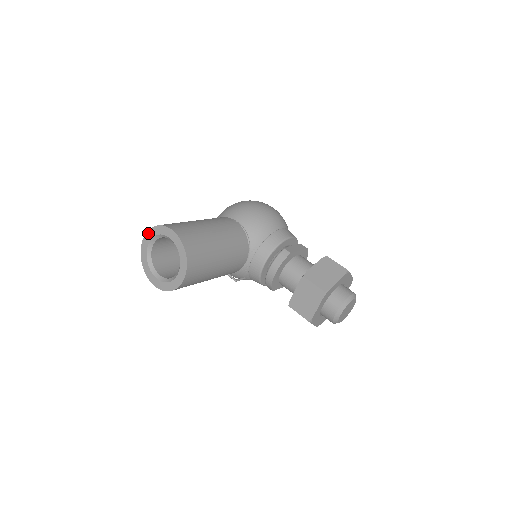
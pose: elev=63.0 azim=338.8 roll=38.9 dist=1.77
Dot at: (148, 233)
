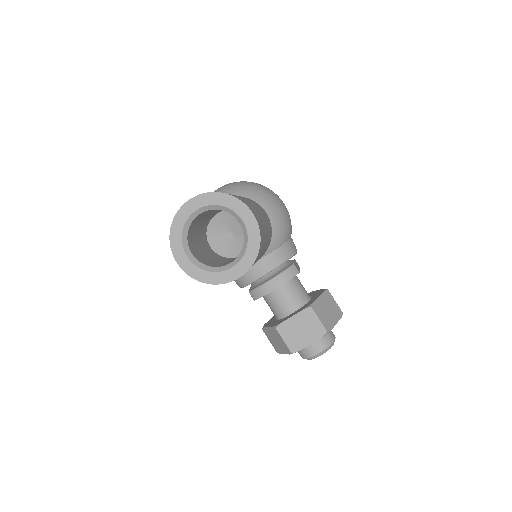
Dot at: (207, 195)
